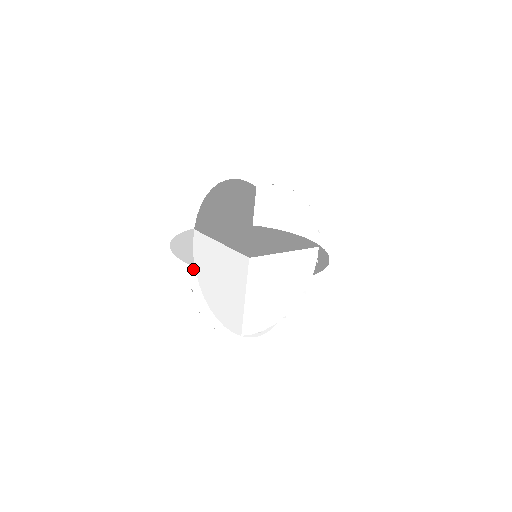
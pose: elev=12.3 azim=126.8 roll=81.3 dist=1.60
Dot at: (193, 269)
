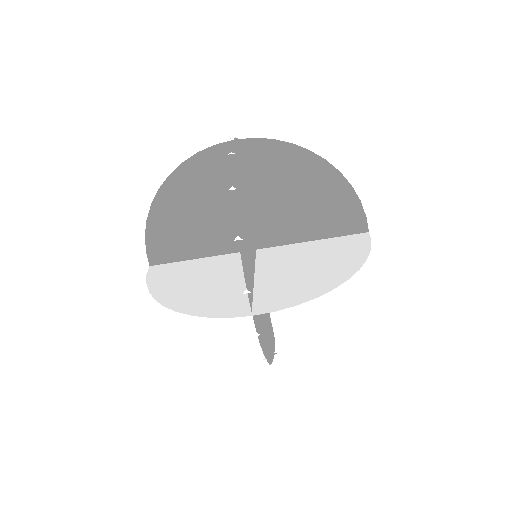
Dot at: occluded
